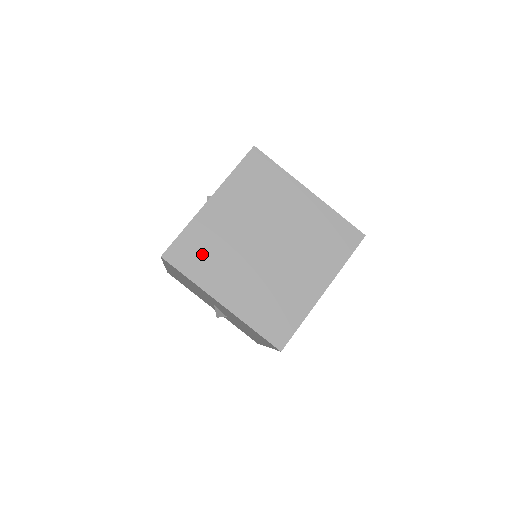
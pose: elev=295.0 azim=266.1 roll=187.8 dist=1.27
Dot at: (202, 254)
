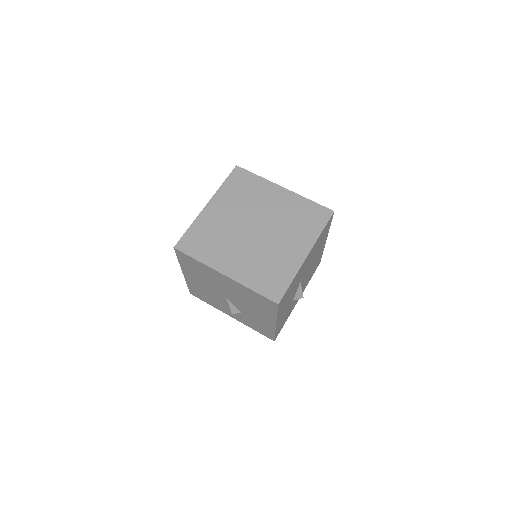
Dot at: (205, 242)
